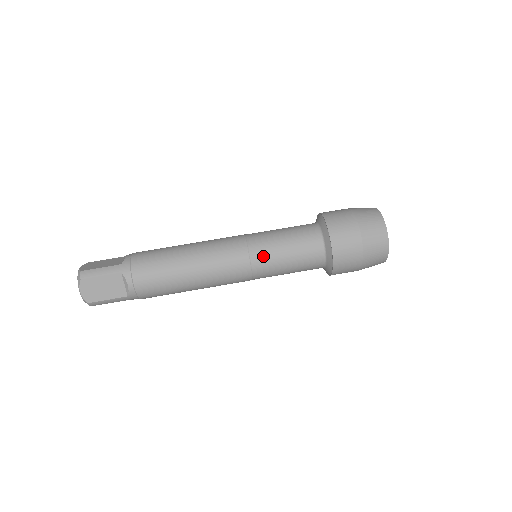
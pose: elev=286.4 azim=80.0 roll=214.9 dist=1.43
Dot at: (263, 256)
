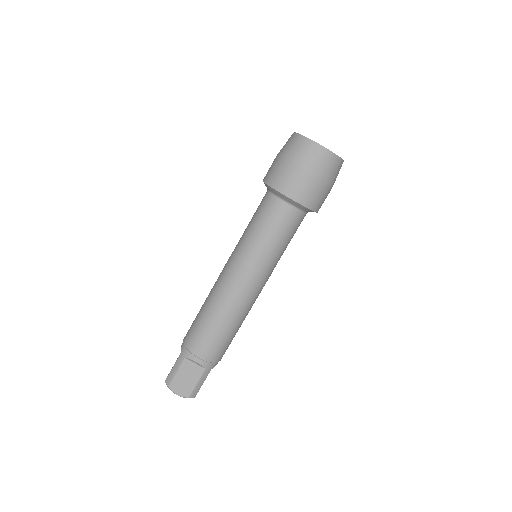
Dot at: occluded
